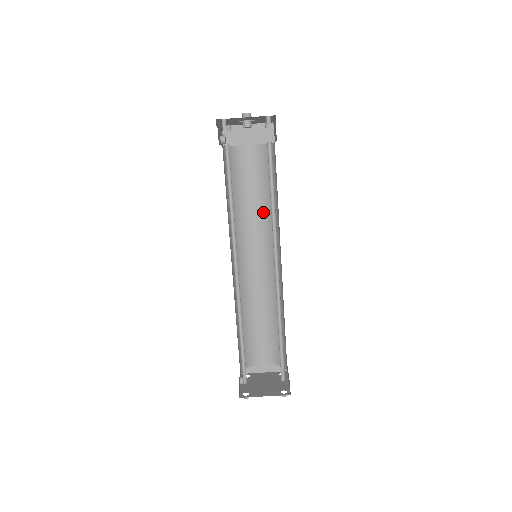
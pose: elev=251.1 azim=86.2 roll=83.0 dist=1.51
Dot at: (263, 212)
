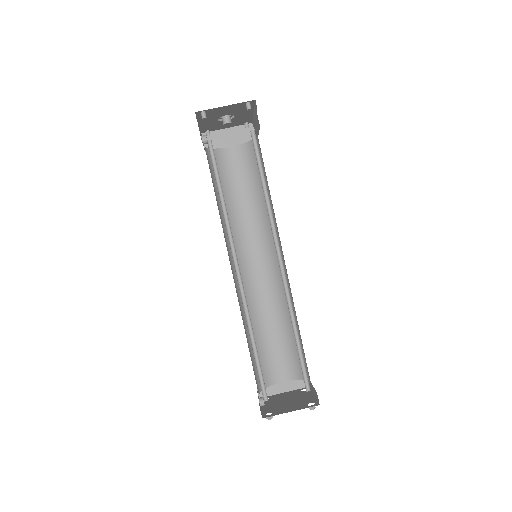
Dot at: (256, 212)
